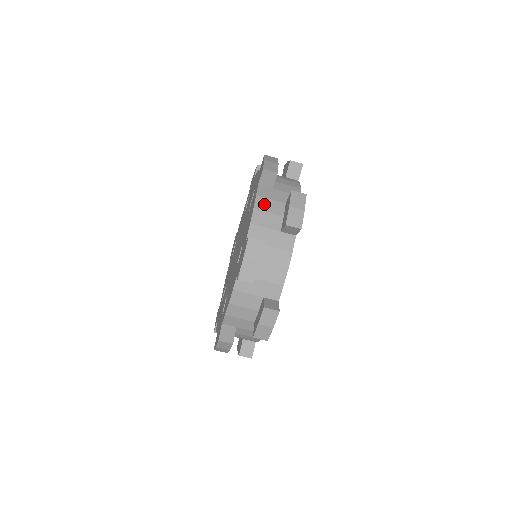
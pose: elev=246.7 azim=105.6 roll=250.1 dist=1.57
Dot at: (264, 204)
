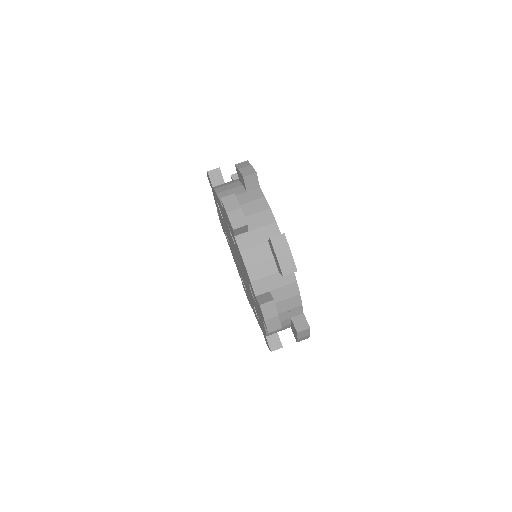
Dot at: (223, 189)
